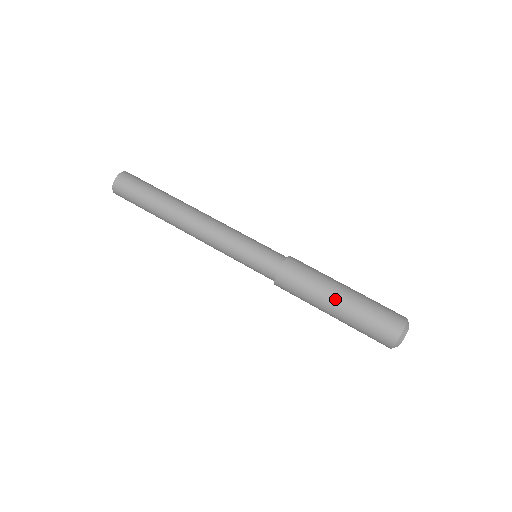
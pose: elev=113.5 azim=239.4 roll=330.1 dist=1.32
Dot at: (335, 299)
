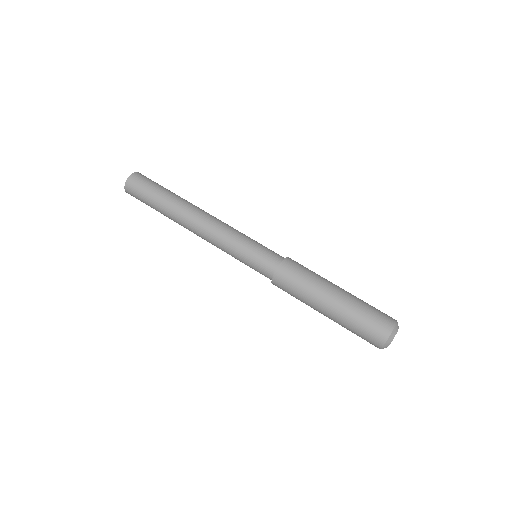
Dot at: (328, 299)
